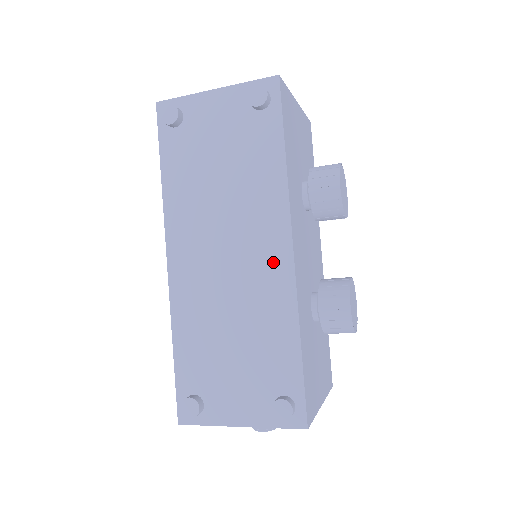
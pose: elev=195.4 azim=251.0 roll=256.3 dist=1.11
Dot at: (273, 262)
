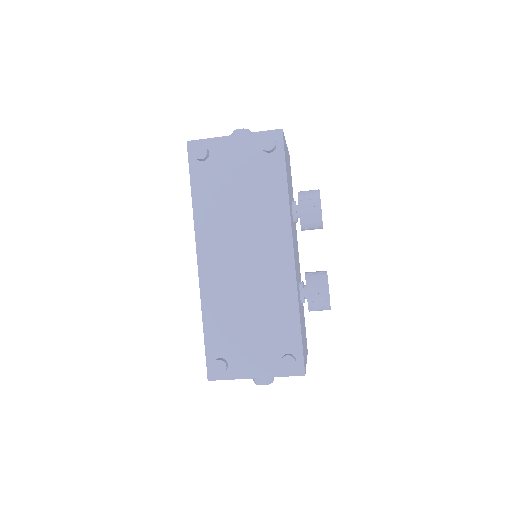
Dot at: (279, 260)
